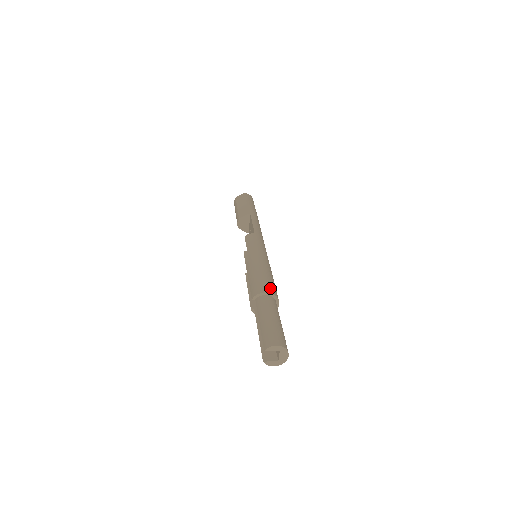
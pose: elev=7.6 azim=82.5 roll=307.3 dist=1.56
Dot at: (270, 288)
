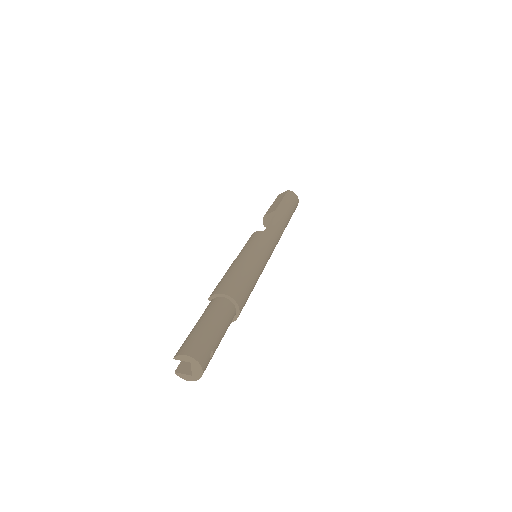
Dot at: (232, 290)
